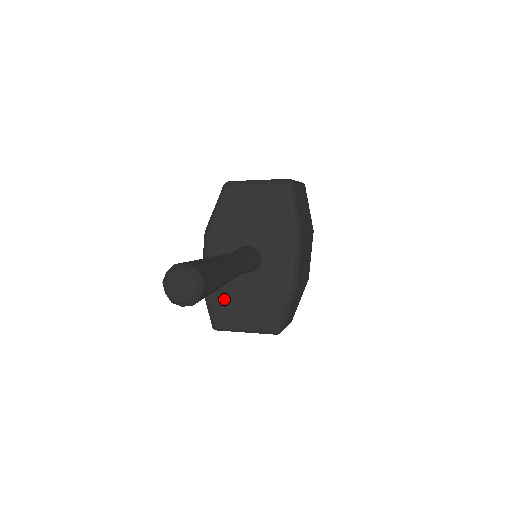
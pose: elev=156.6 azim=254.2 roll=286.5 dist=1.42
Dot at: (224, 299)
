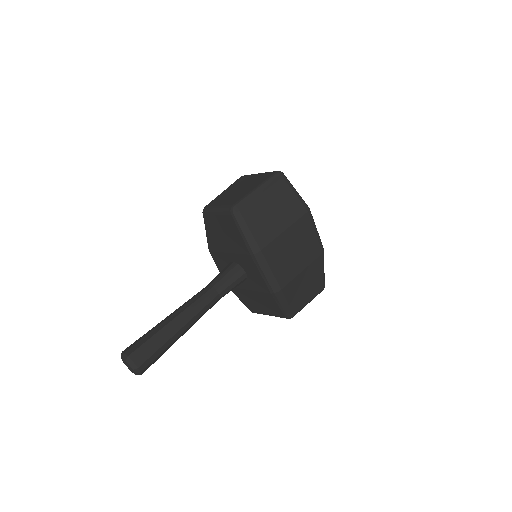
Dot at: (243, 296)
